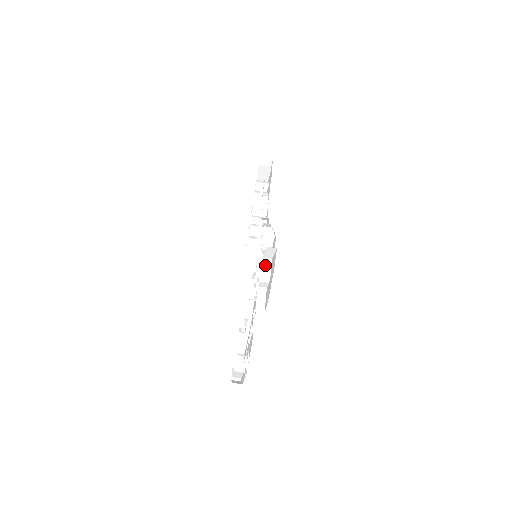
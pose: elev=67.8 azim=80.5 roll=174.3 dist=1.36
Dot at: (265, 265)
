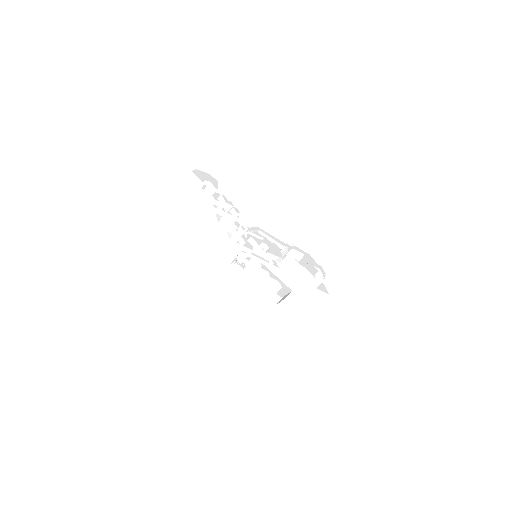
Dot at: (202, 185)
